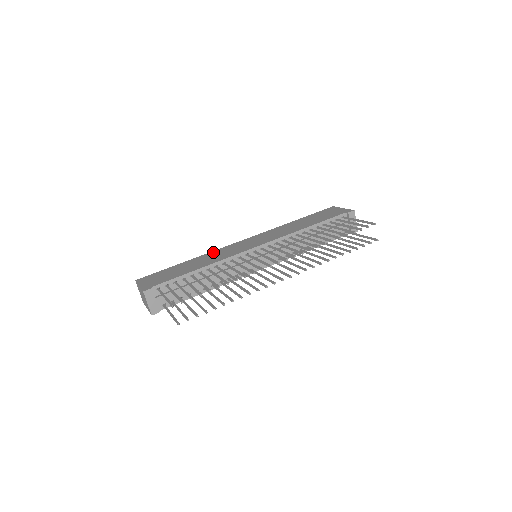
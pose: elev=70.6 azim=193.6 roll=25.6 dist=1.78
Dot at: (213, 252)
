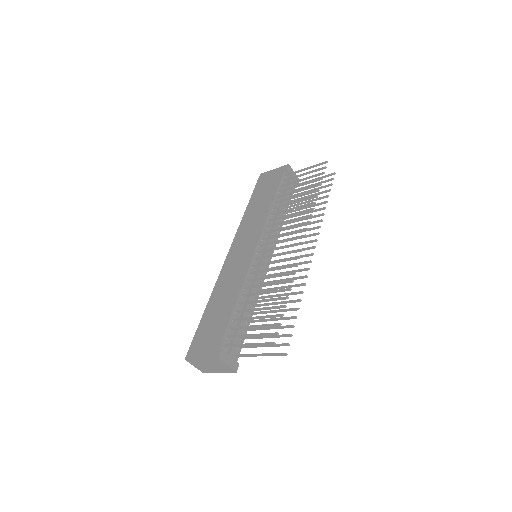
Dot at: (219, 281)
